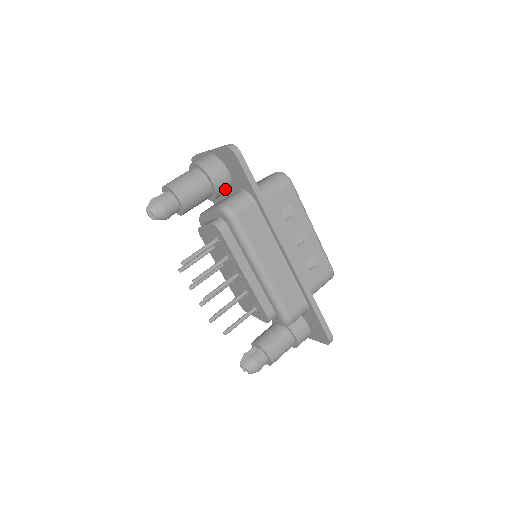
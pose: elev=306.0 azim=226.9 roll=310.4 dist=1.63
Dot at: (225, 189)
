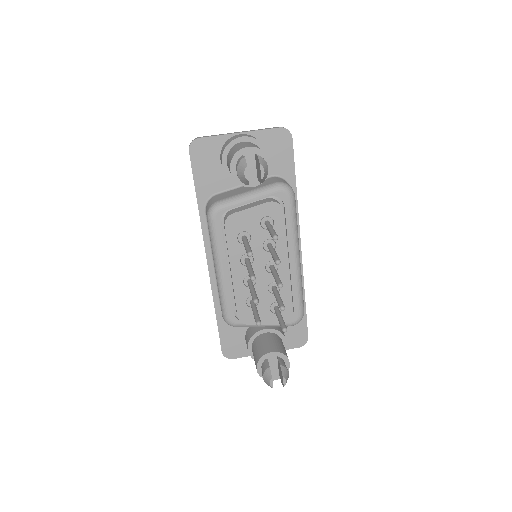
Dot at: occluded
